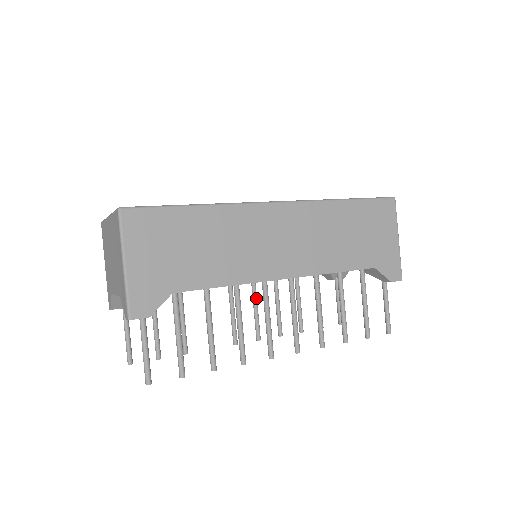
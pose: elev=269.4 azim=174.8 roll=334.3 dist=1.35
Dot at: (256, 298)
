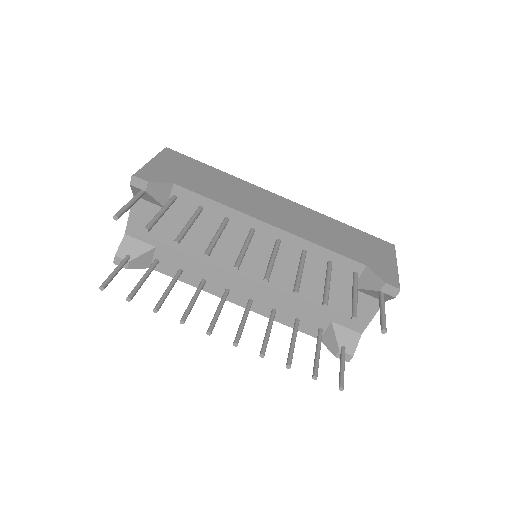
Dot at: (247, 313)
